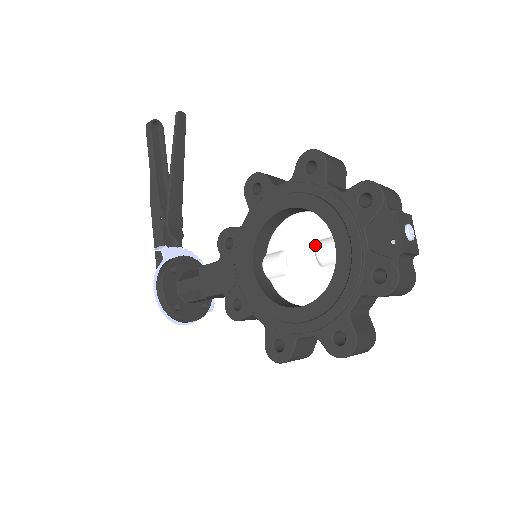
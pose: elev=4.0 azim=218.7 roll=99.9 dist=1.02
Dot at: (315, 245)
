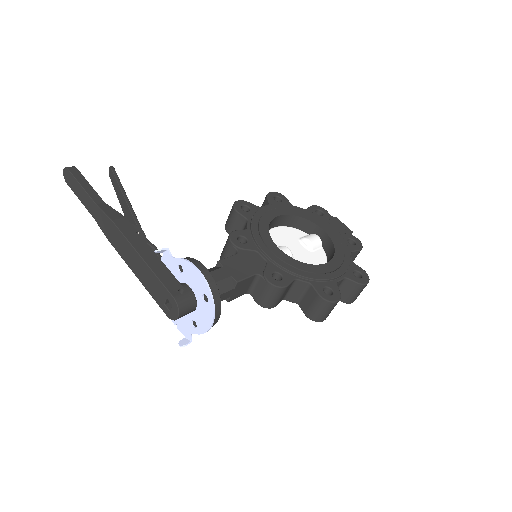
Dot at: (299, 241)
